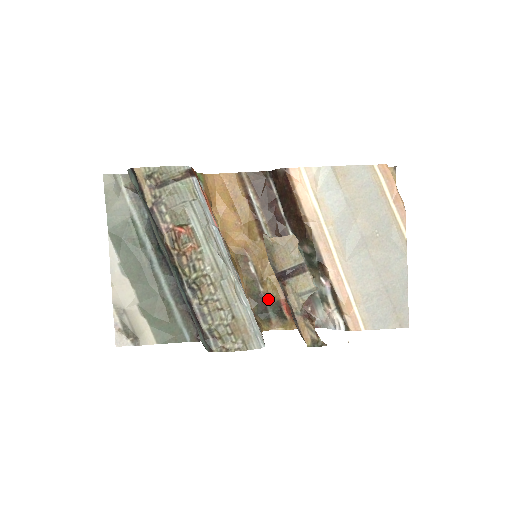
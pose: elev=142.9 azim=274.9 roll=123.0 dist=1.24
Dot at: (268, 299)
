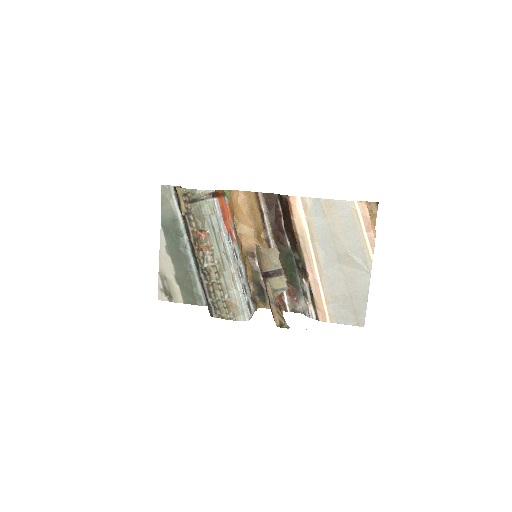
Dot at: occluded
